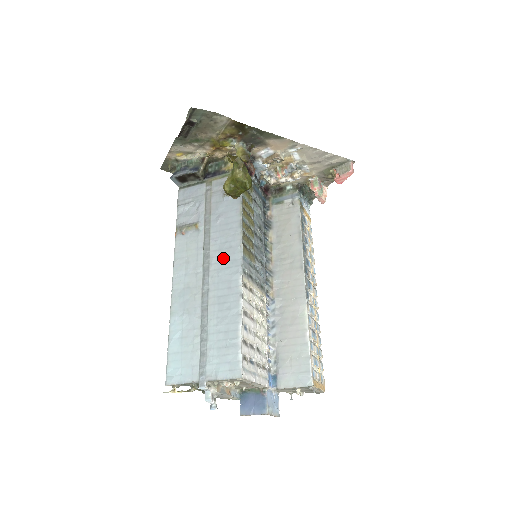
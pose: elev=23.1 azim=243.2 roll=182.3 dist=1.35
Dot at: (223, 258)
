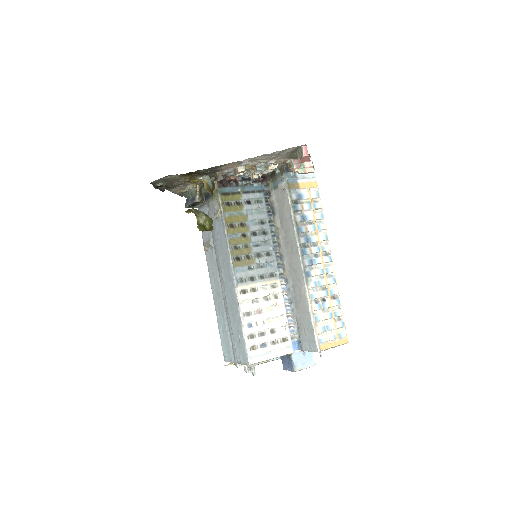
Dot at: (226, 273)
